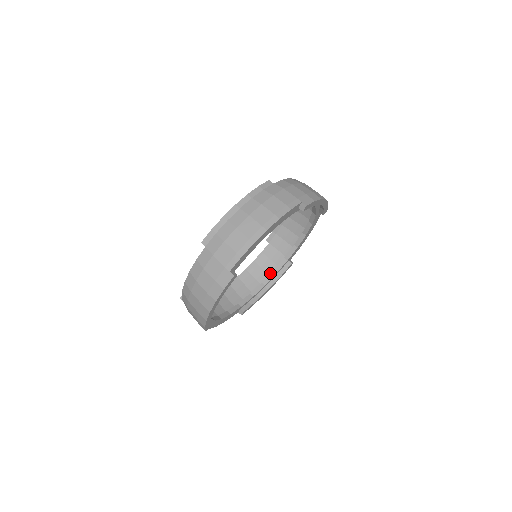
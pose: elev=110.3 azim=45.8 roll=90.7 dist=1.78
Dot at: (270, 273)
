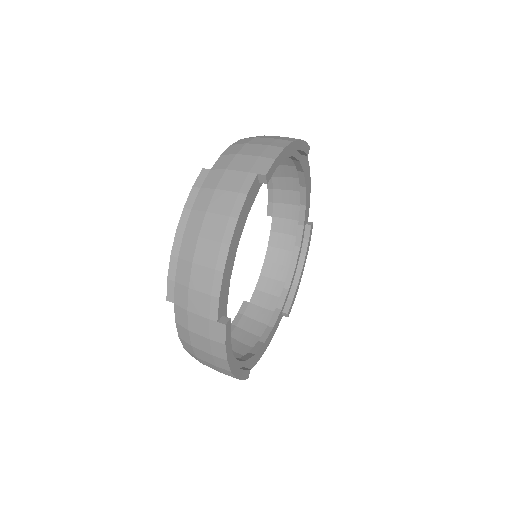
Dot at: (293, 251)
